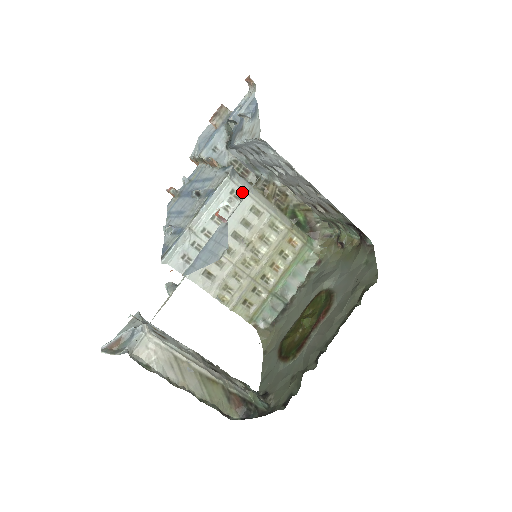
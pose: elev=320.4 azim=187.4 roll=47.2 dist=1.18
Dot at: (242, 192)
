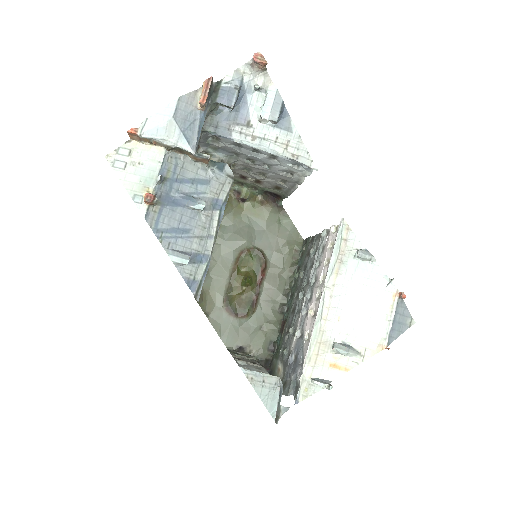
Dot at: occluded
